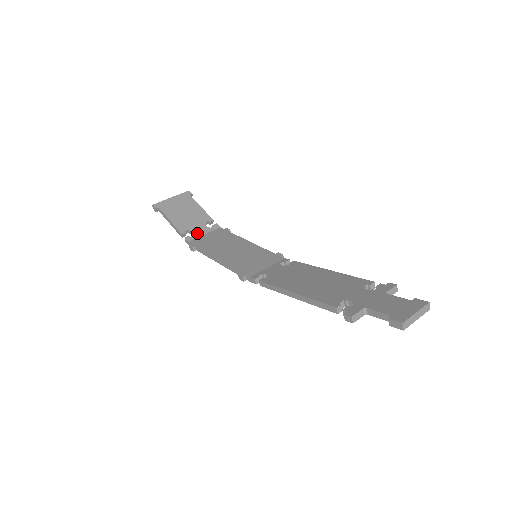
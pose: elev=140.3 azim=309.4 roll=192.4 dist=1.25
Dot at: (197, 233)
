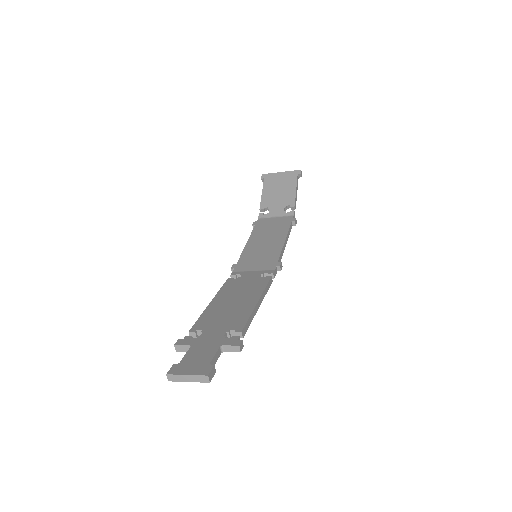
Dot at: (271, 213)
